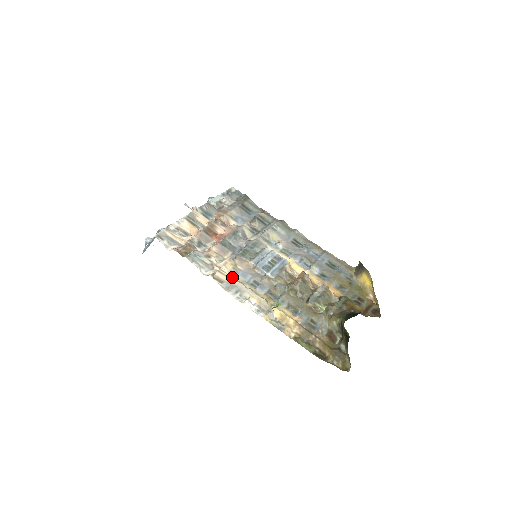
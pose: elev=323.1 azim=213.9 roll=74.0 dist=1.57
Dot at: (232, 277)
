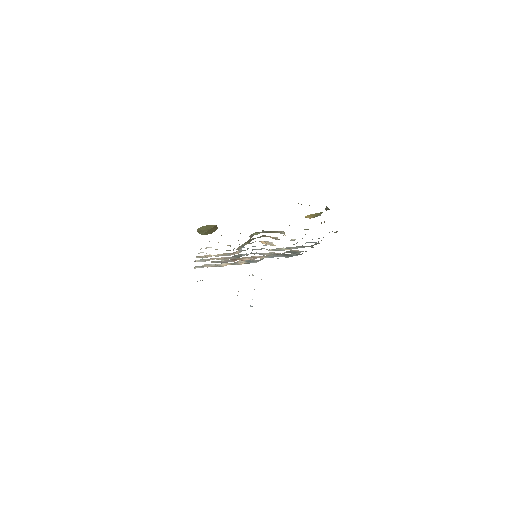
Dot at: occluded
